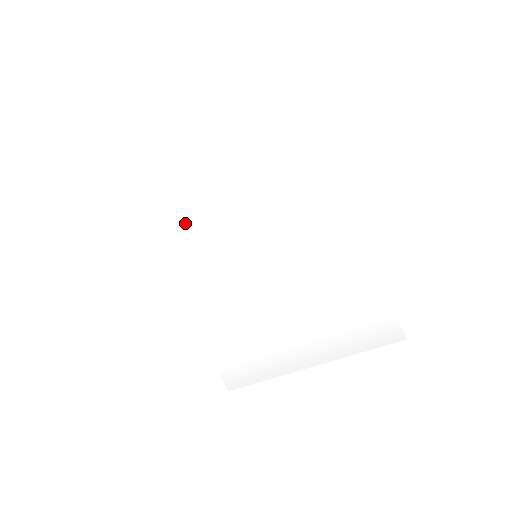
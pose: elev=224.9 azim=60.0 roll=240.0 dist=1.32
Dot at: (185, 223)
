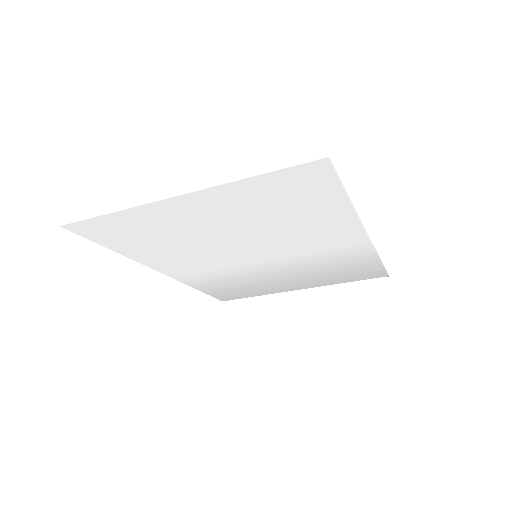
Dot at: (170, 246)
